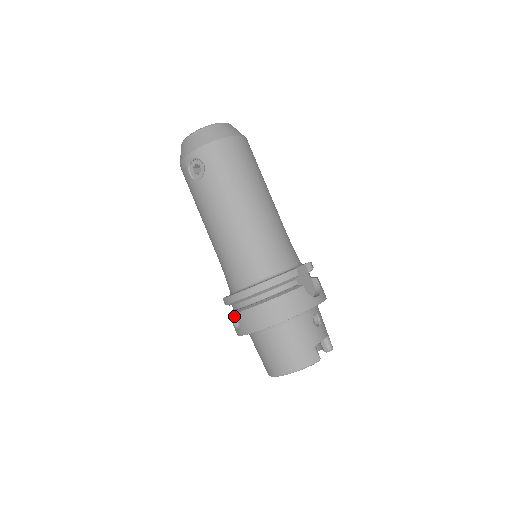
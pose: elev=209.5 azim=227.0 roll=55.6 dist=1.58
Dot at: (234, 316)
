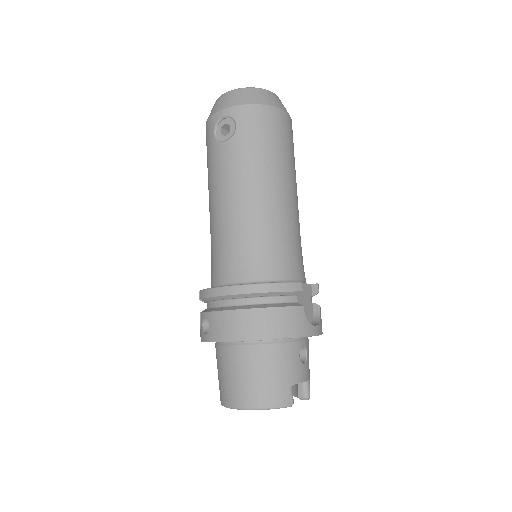
Dot at: (206, 315)
